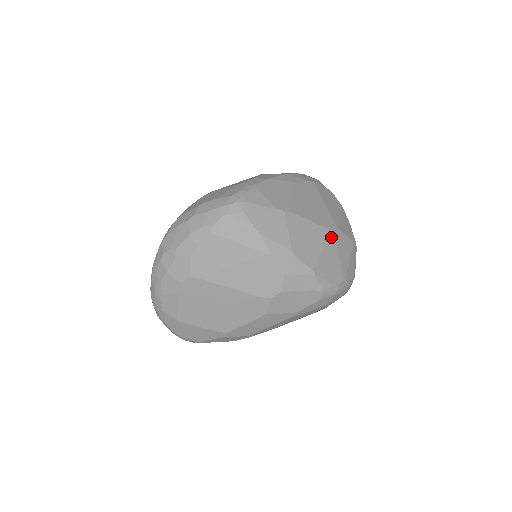
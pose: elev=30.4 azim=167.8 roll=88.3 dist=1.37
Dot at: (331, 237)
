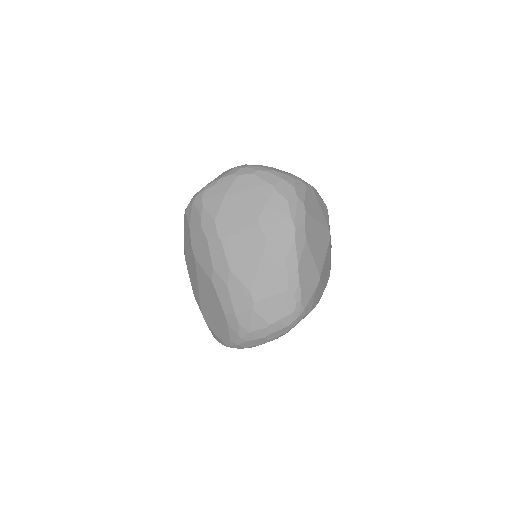
Dot at: occluded
